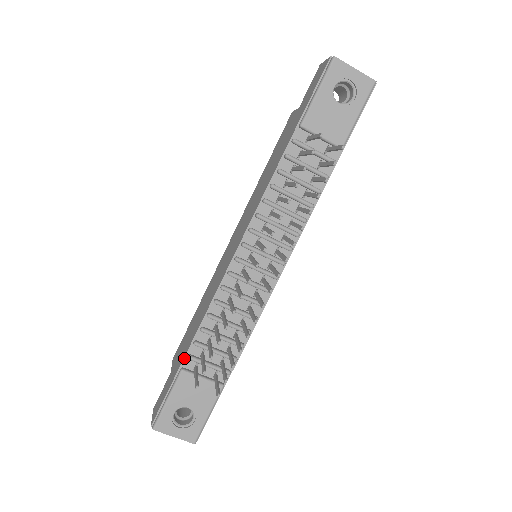
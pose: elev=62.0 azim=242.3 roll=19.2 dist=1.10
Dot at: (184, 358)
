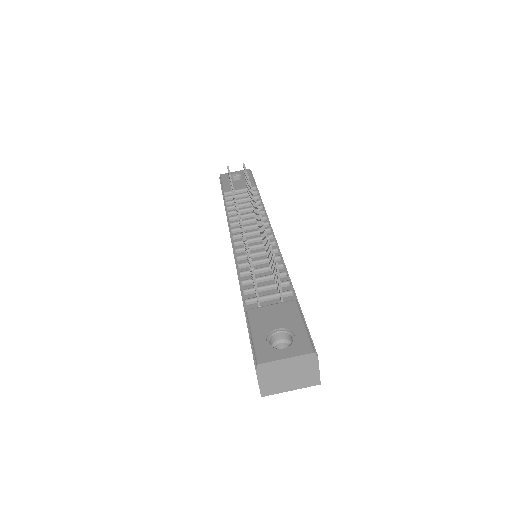
Dot at: (244, 307)
